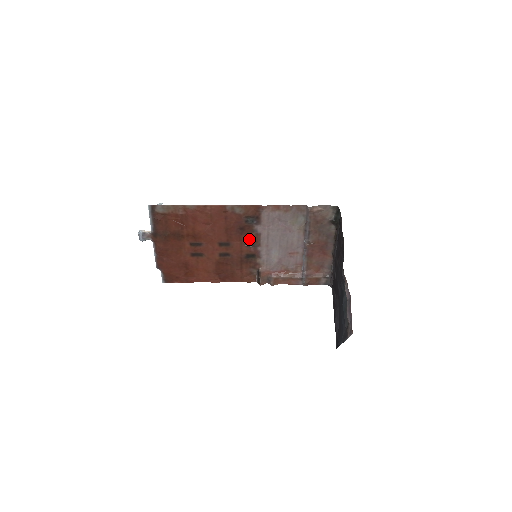
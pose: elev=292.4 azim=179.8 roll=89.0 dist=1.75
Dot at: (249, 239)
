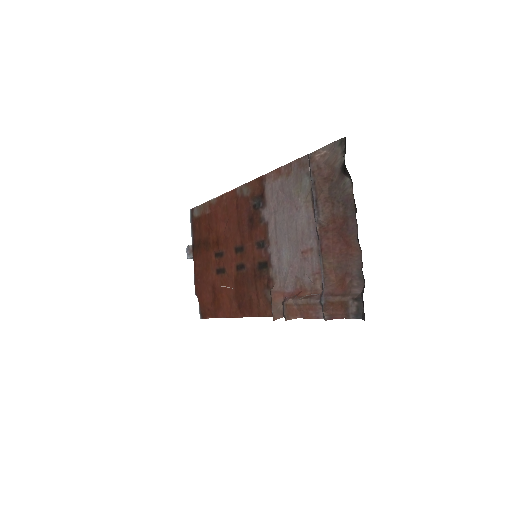
Dot at: (259, 235)
